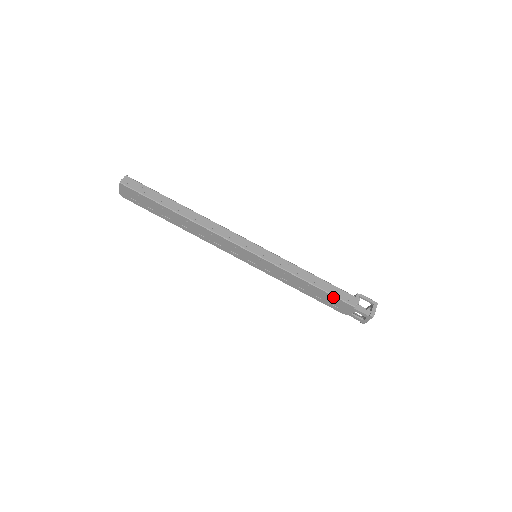
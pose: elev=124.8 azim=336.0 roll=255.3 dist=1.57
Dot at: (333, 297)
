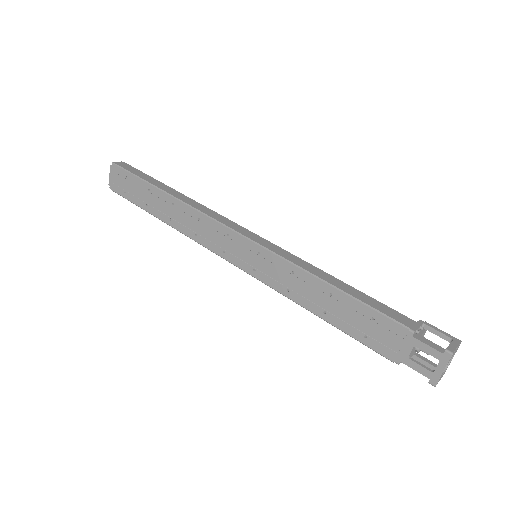
Dot at: (373, 313)
